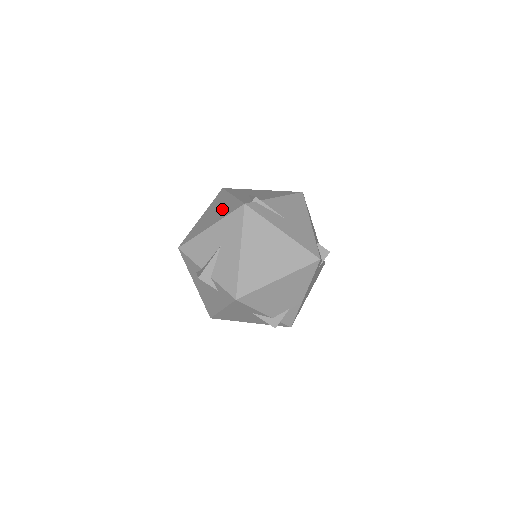
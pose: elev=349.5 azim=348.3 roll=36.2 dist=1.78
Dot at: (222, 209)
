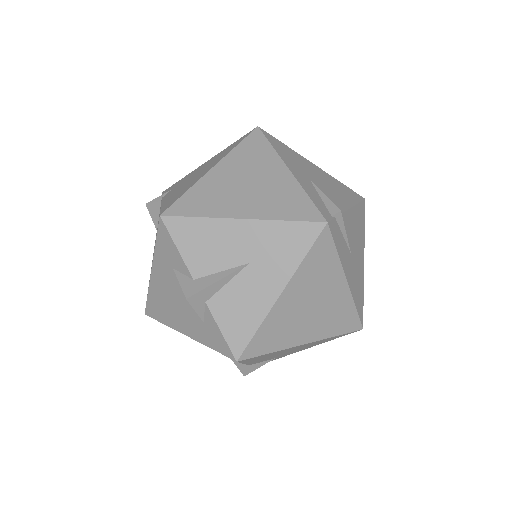
Dot at: (269, 191)
